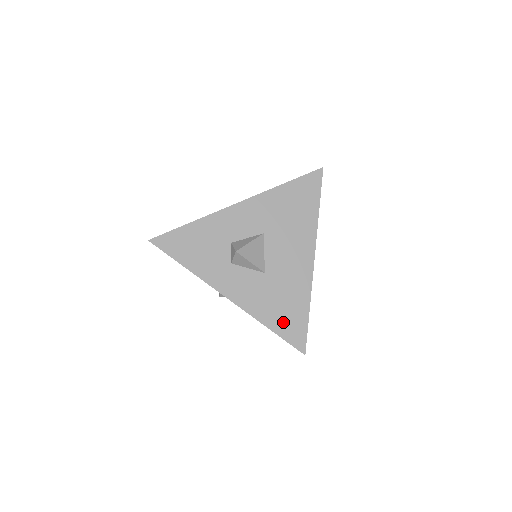
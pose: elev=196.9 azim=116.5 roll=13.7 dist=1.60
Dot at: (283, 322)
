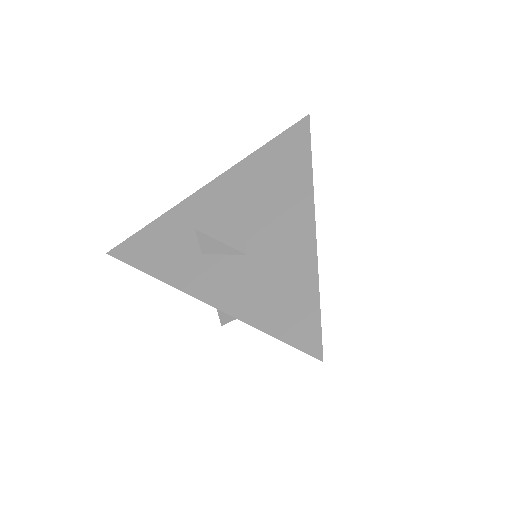
Dot at: (280, 316)
